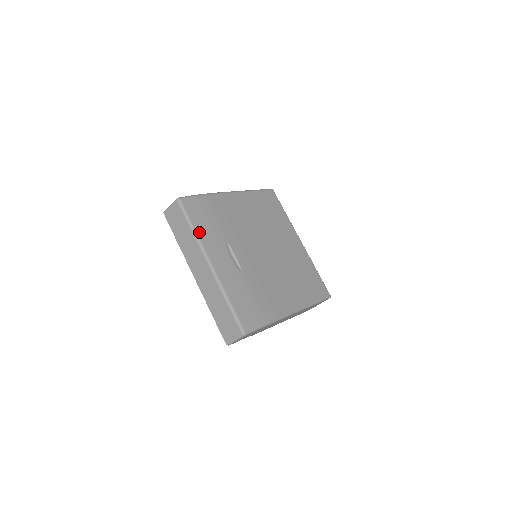
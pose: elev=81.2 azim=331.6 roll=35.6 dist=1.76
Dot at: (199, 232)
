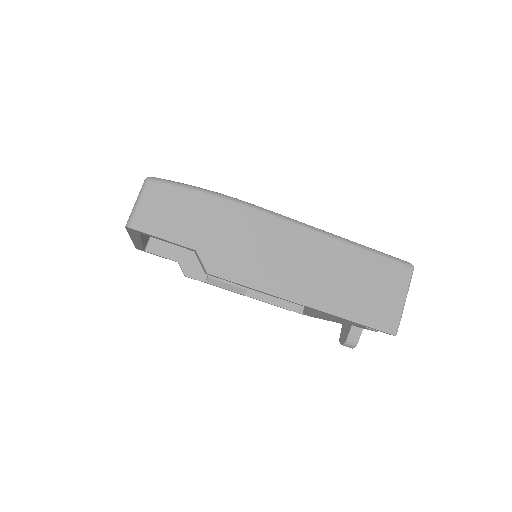
Dot at: occluded
